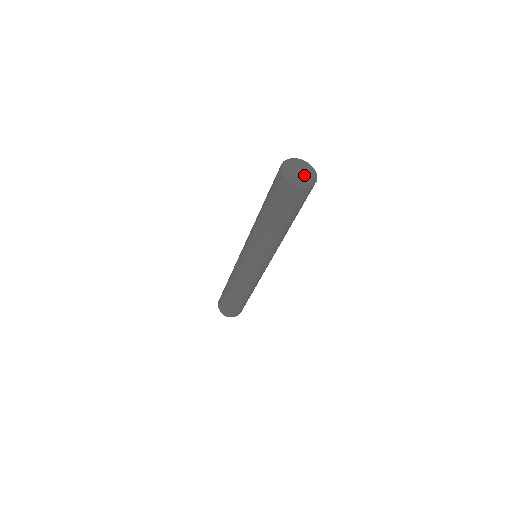
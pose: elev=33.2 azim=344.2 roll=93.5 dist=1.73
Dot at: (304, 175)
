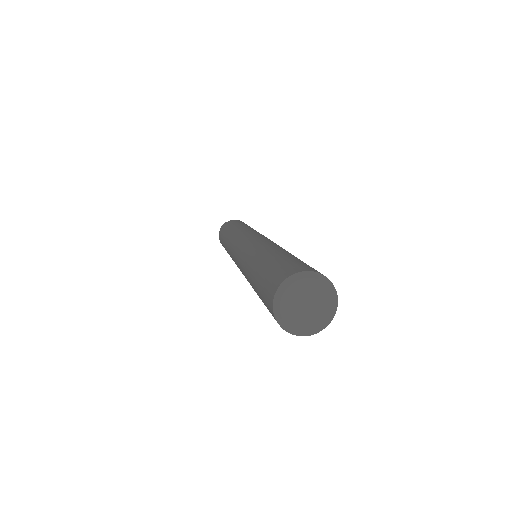
Dot at: (311, 316)
